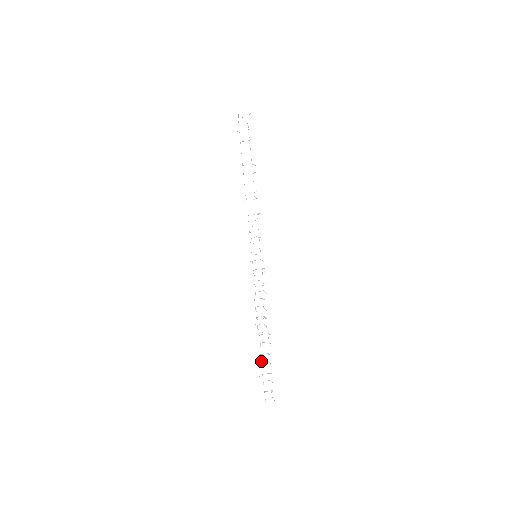
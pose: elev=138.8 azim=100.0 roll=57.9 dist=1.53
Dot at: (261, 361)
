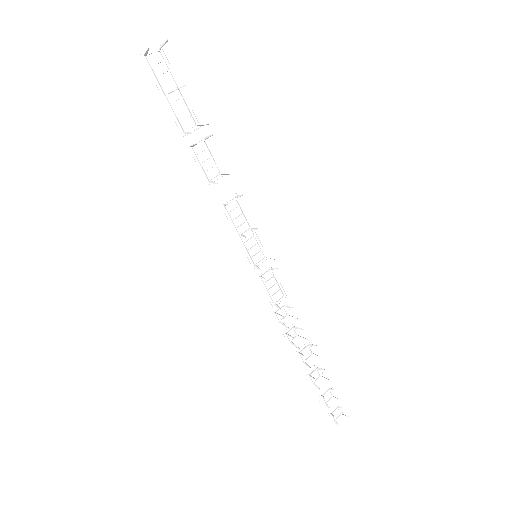
Dot at: (313, 382)
